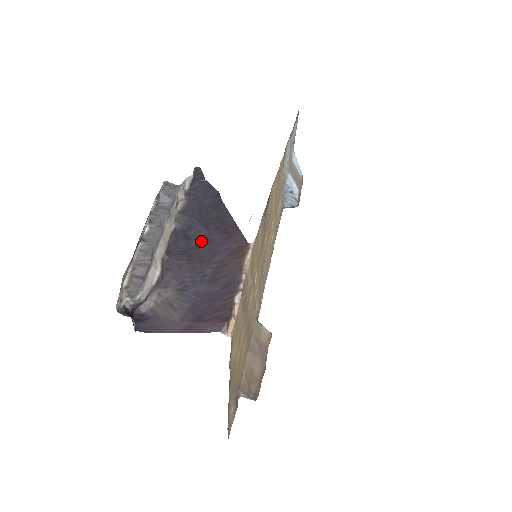
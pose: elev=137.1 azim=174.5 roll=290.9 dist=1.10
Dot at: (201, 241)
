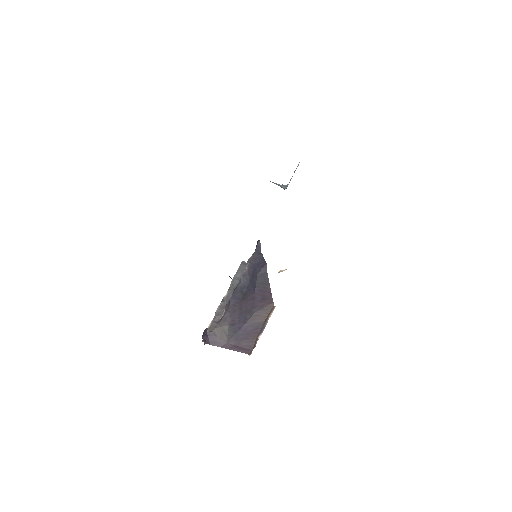
Dot at: (249, 297)
